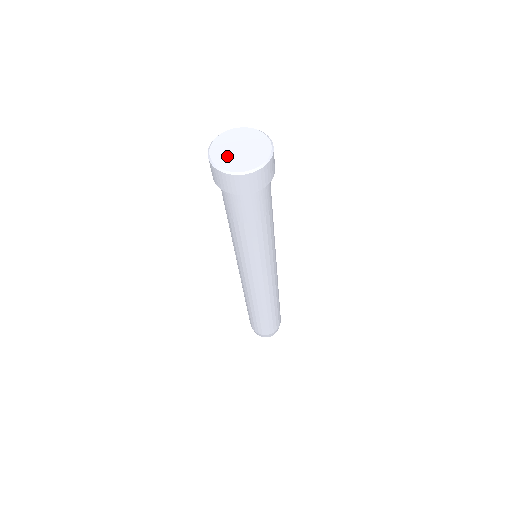
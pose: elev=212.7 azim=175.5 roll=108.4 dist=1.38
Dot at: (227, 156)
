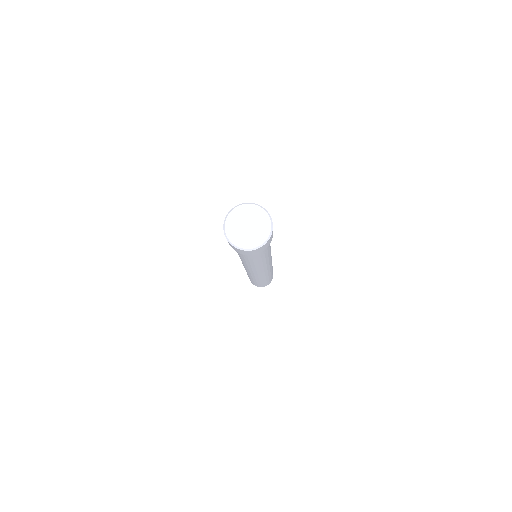
Dot at: (236, 224)
